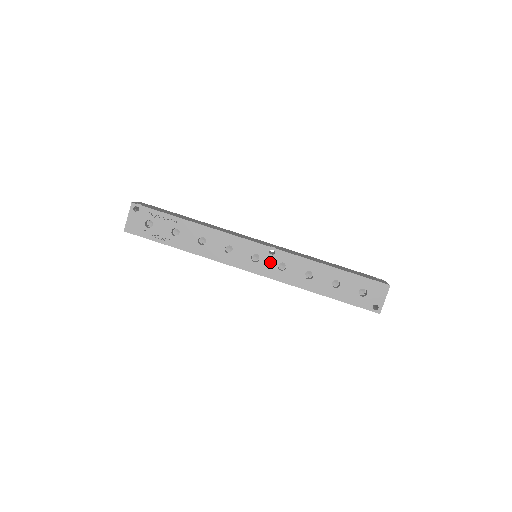
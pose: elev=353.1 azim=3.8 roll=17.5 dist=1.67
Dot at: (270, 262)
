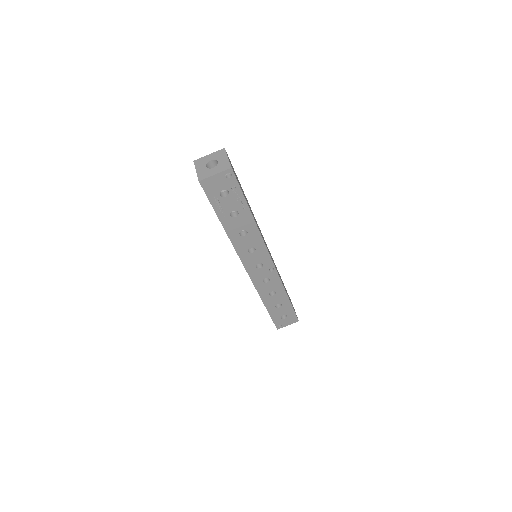
Dot at: (264, 274)
